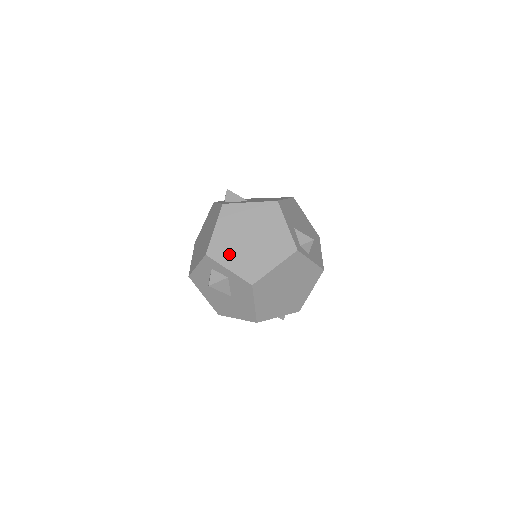
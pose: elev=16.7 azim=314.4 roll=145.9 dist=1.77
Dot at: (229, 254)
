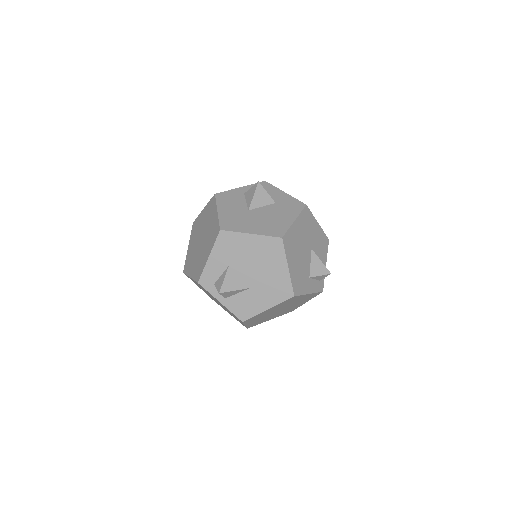
Dot at: occluded
